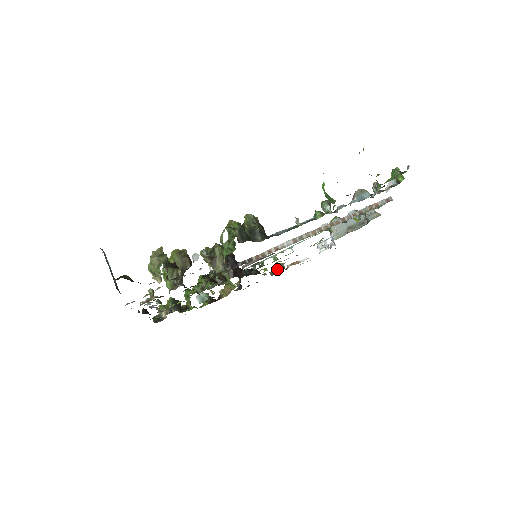
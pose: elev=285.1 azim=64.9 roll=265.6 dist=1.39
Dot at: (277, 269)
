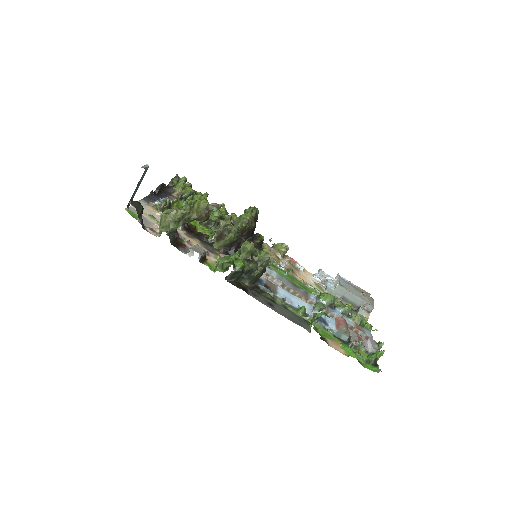
Dot at: (279, 250)
